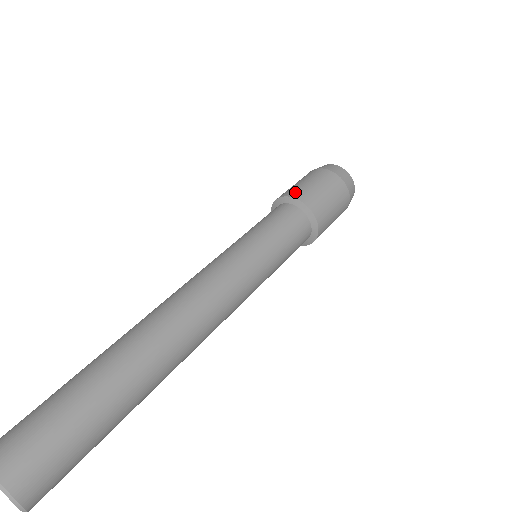
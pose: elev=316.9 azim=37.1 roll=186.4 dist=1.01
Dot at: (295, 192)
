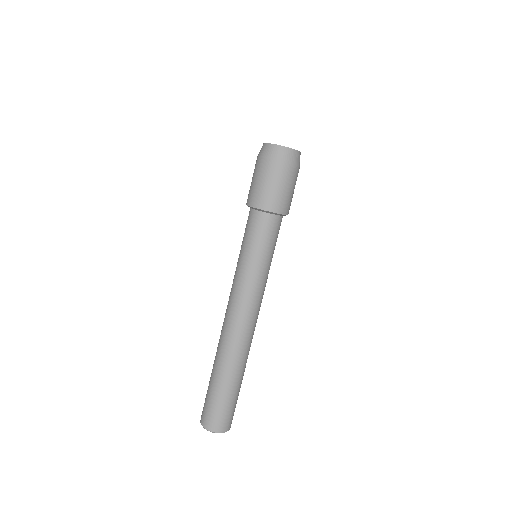
Dot at: (285, 208)
